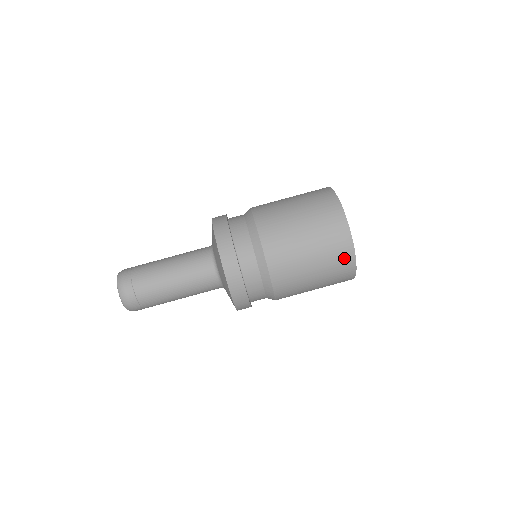
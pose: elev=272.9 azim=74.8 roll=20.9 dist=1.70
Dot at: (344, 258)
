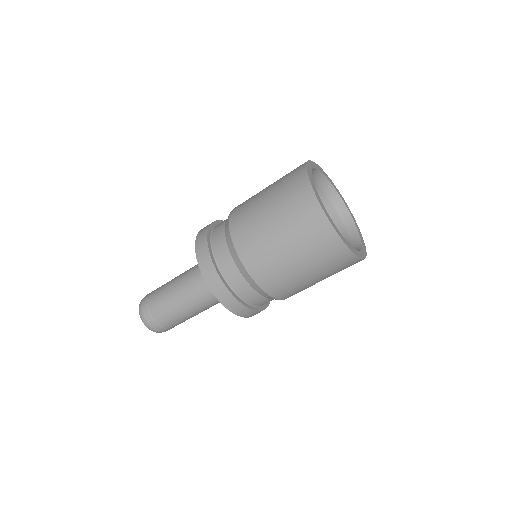
Dot at: (330, 247)
